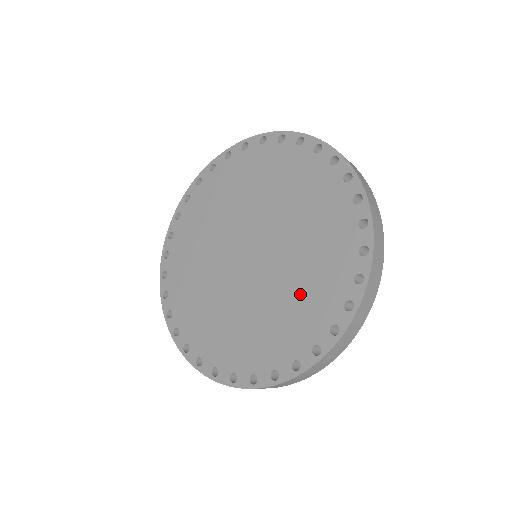
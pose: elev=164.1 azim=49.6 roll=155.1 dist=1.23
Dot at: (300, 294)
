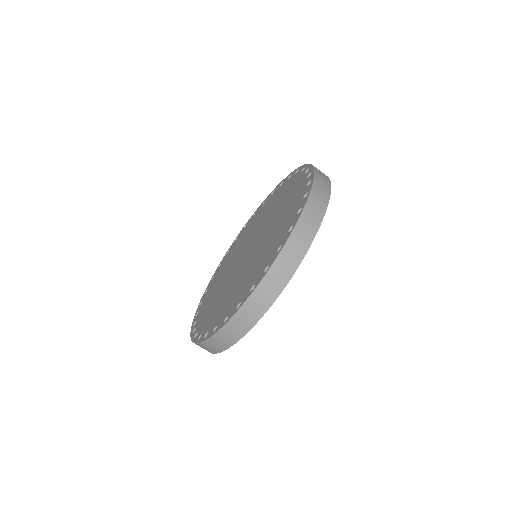
Dot at: (252, 269)
